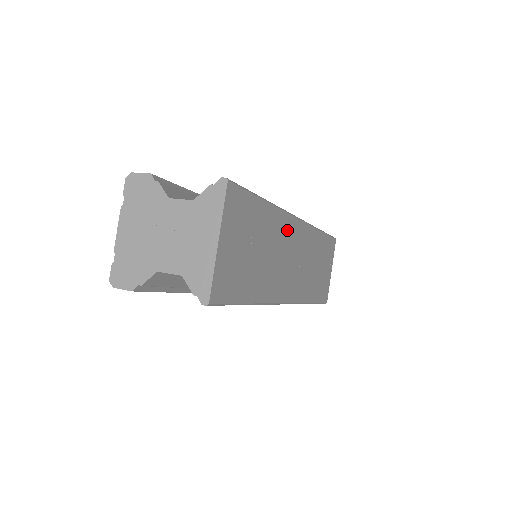
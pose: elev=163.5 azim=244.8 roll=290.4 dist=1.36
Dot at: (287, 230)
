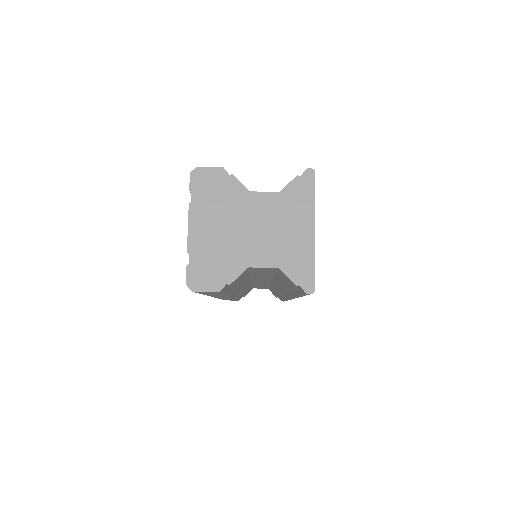
Dot at: occluded
